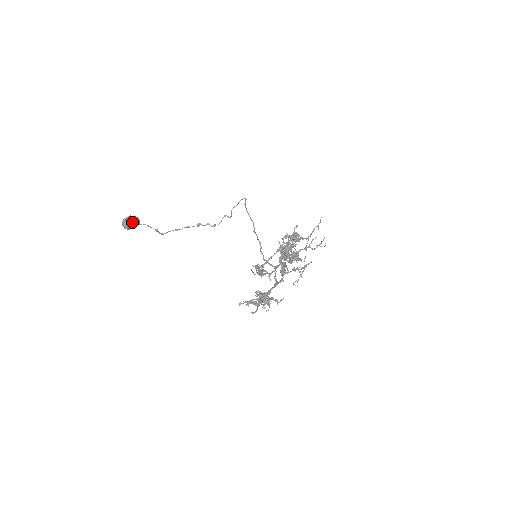
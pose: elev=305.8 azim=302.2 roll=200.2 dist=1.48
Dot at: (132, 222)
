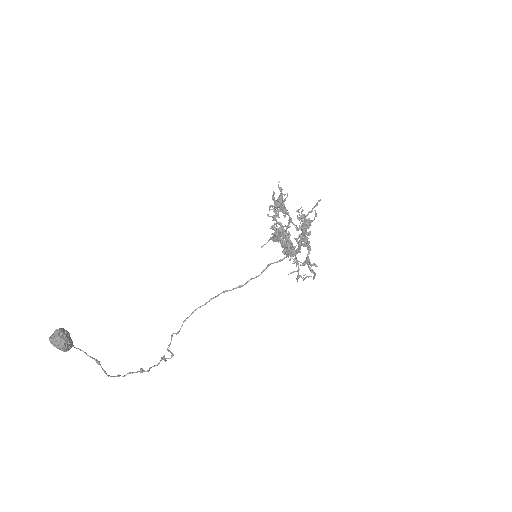
Dot at: (67, 331)
